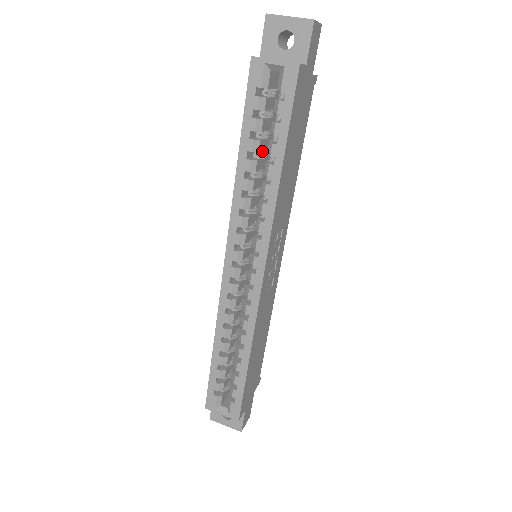
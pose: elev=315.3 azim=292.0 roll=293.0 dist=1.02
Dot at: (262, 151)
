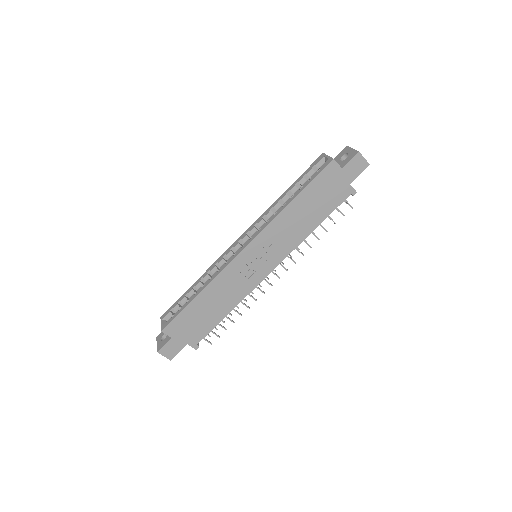
Dot at: occluded
